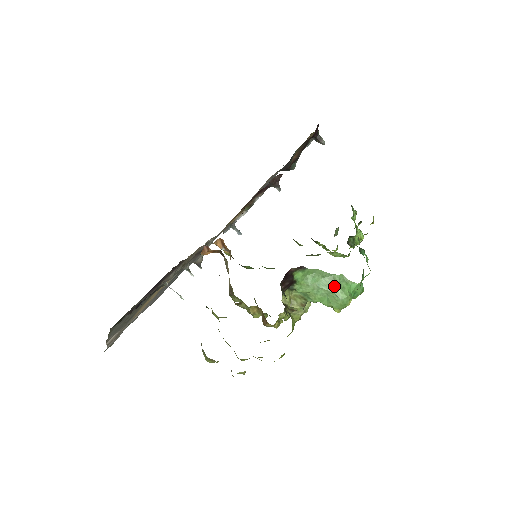
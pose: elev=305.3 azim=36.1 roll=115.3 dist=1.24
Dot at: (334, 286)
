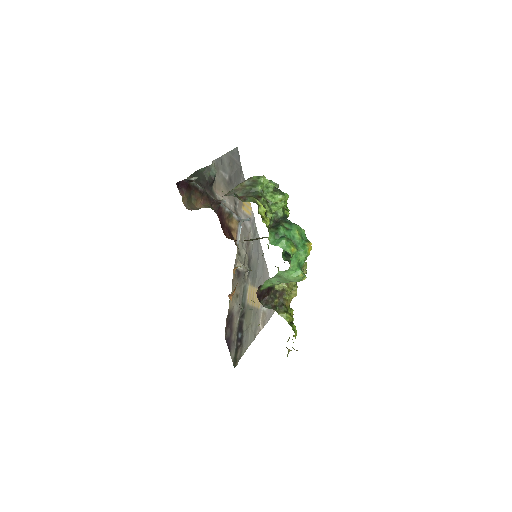
Dot at: (283, 278)
